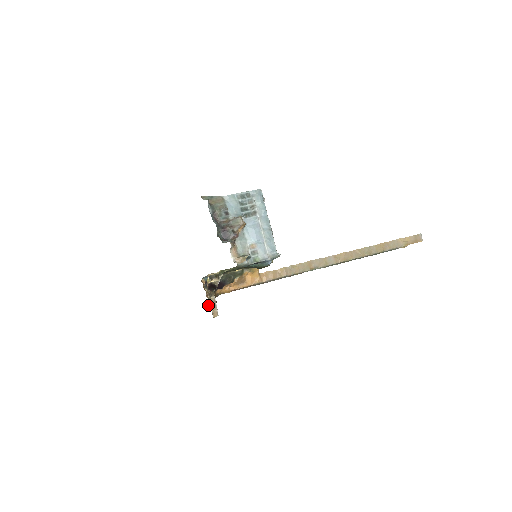
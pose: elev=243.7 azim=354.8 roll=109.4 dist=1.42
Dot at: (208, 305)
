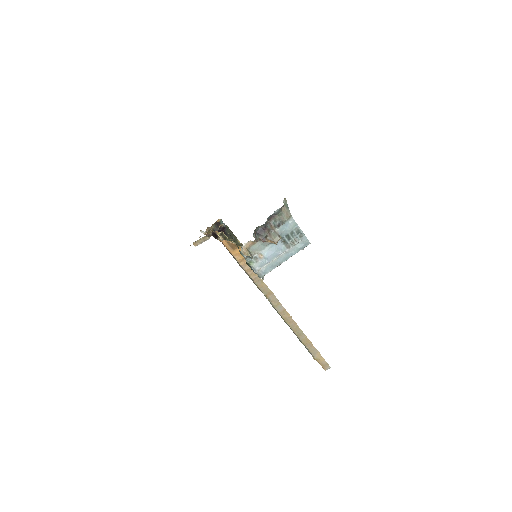
Dot at: occluded
